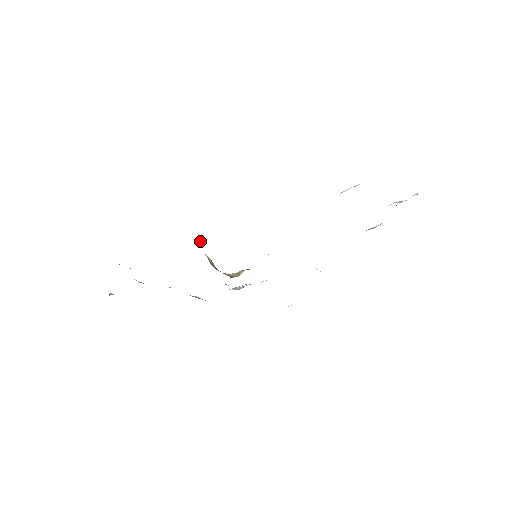
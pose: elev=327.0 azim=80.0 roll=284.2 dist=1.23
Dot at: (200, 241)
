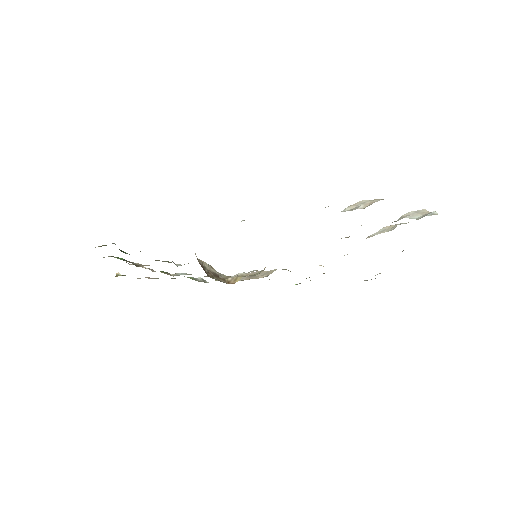
Dot at: (195, 253)
